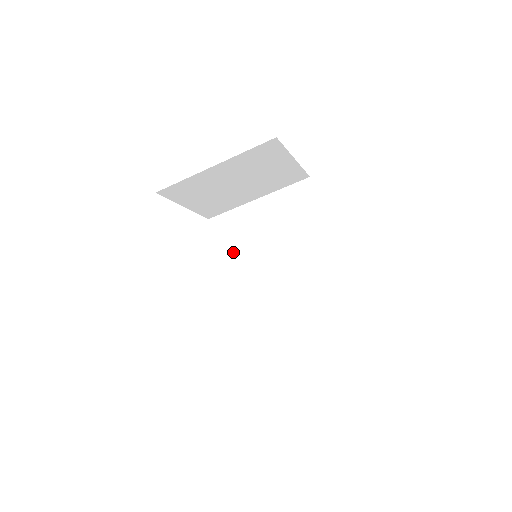
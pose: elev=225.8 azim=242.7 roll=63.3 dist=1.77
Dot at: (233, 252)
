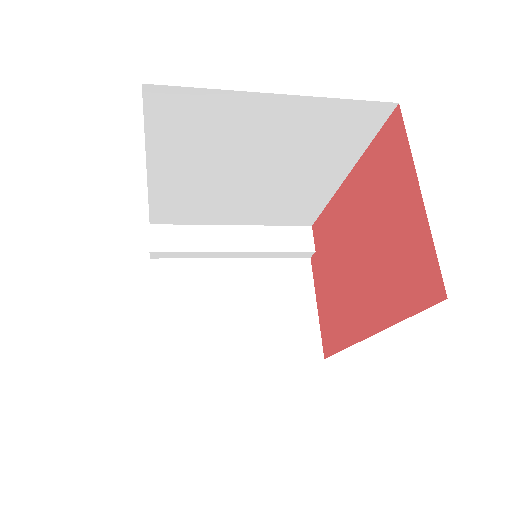
Dot at: (182, 150)
